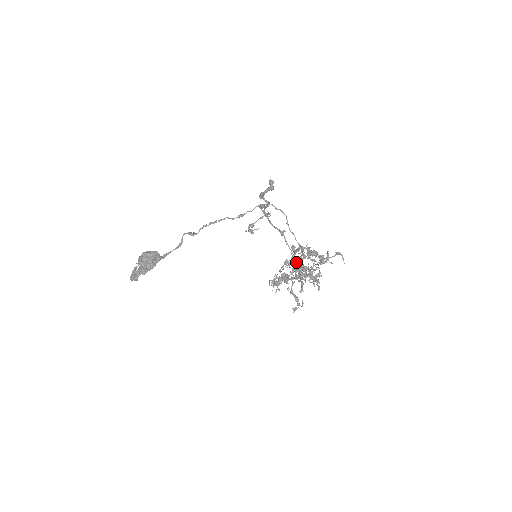
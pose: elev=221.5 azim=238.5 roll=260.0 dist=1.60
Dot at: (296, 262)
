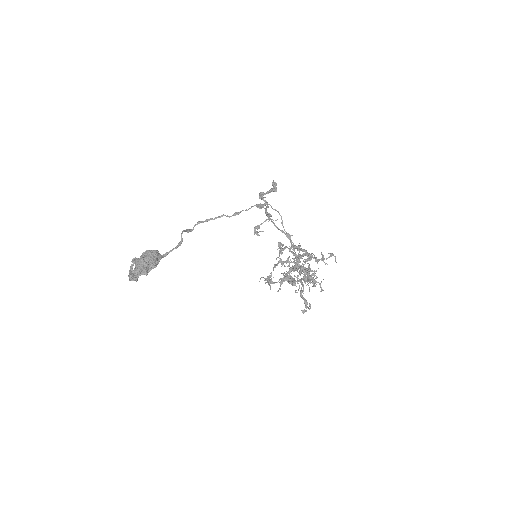
Dot at: (297, 264)
